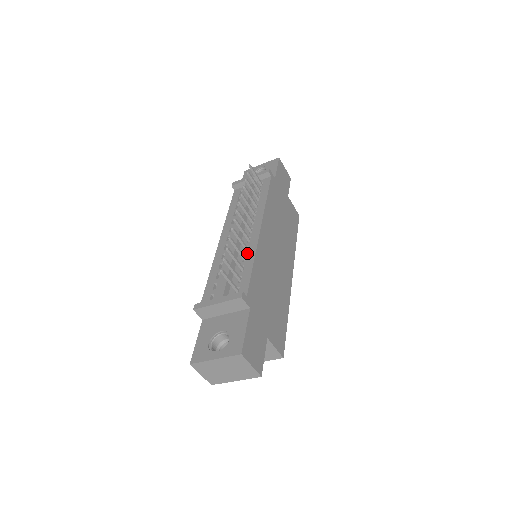
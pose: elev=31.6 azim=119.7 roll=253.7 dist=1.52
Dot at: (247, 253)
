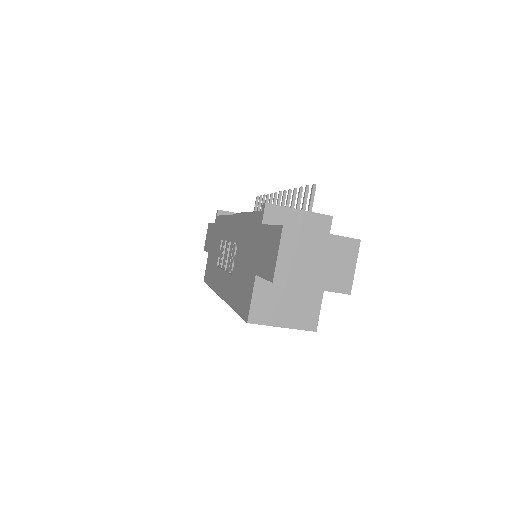
Dot at: occluded
